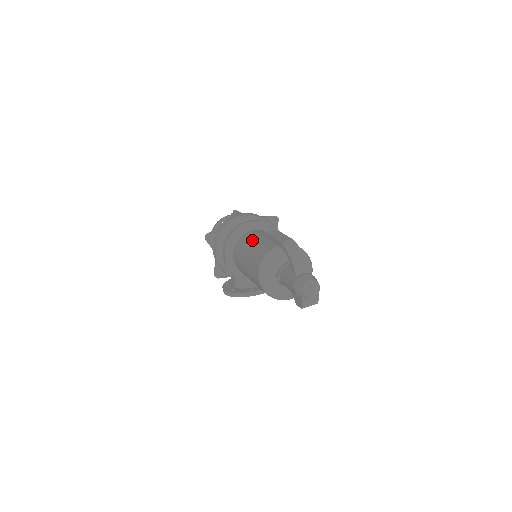
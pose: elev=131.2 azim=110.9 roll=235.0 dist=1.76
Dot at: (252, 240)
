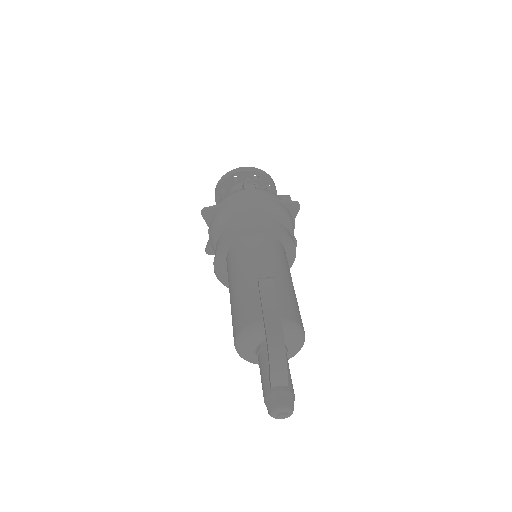
Dot at: (247, 267)
